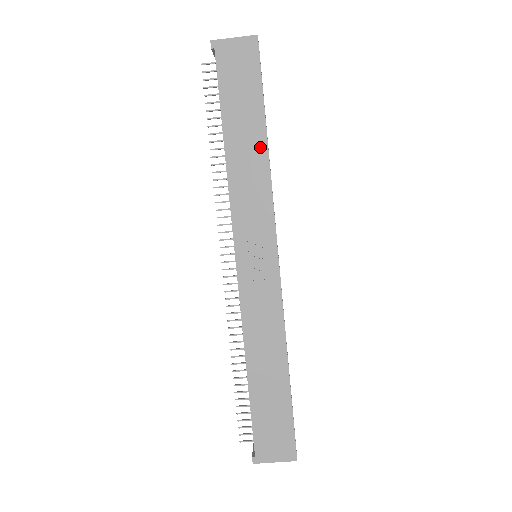
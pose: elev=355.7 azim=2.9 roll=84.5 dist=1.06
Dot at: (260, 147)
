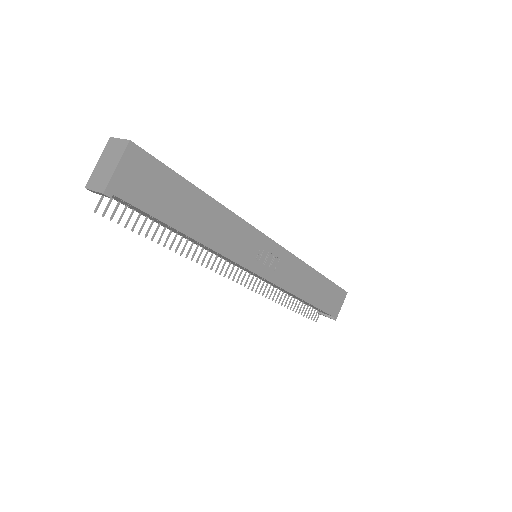
Dot at: (212, 208)
